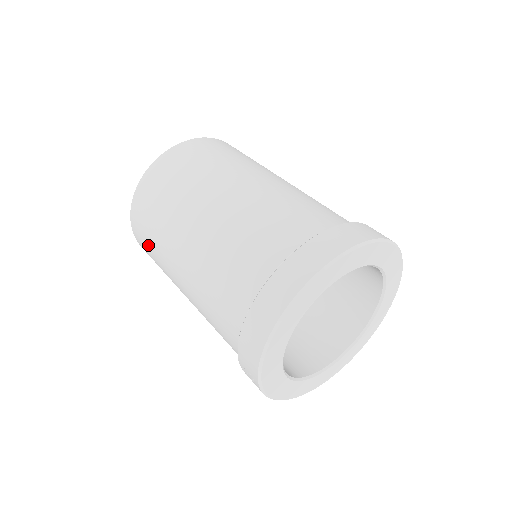
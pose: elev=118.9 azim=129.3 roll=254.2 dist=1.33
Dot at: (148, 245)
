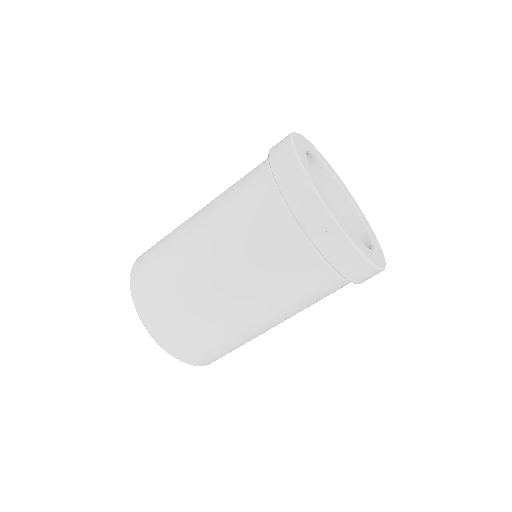
Dot at: (166, 301)
